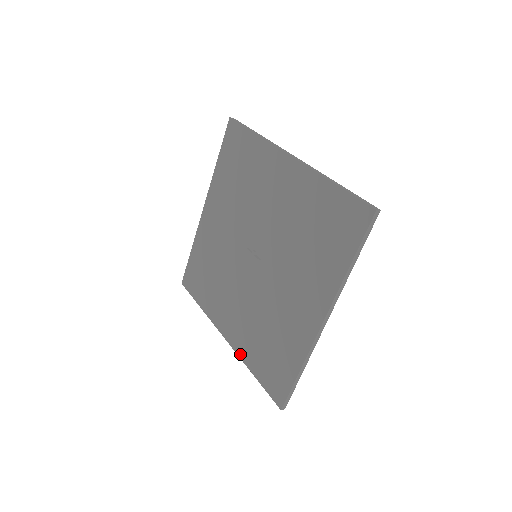
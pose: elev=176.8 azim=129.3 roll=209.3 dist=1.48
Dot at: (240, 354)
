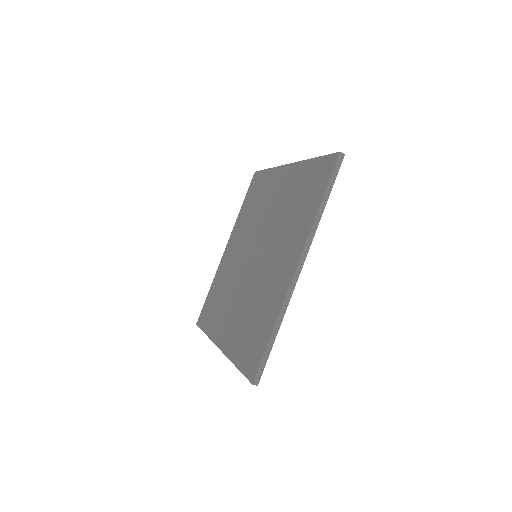
Dot at: (228, 353)
